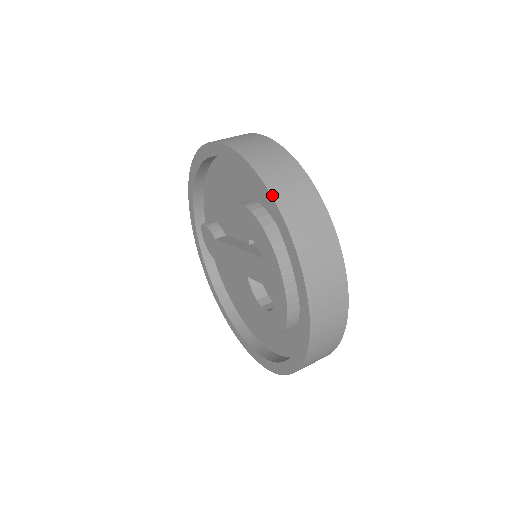
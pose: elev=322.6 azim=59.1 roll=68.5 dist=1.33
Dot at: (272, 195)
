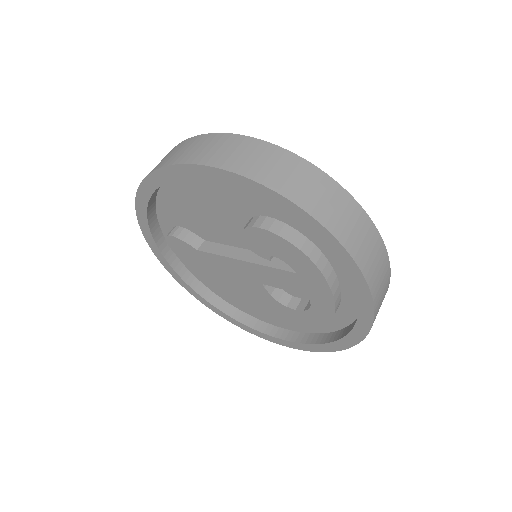
Dot at: (324, 226)
